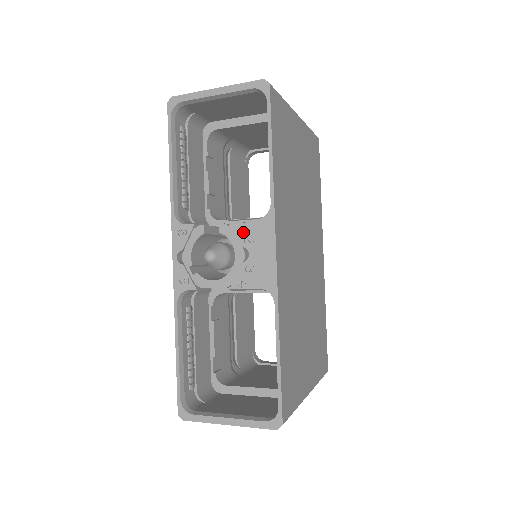
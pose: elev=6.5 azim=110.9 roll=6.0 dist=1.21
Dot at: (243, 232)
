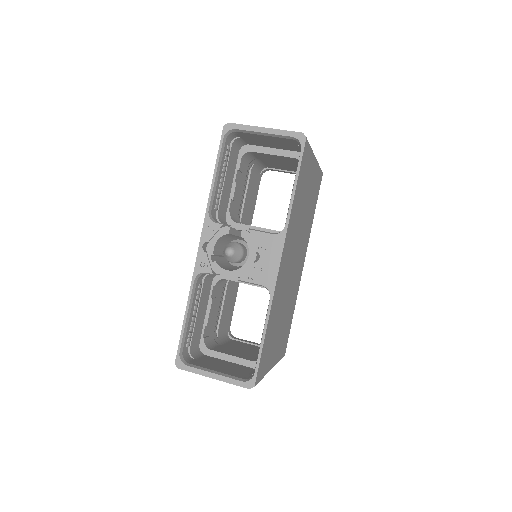
Dot at: (259, 241)
